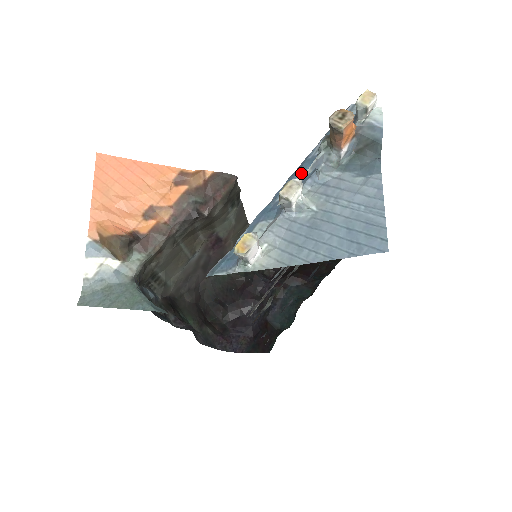
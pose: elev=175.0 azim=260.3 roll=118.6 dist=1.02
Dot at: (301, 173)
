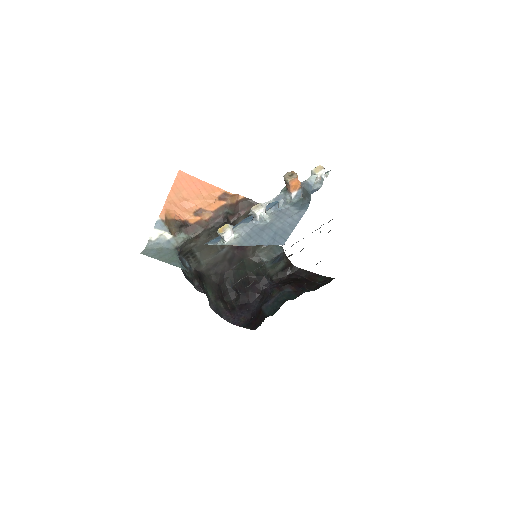
Dot at: (273, 203)
